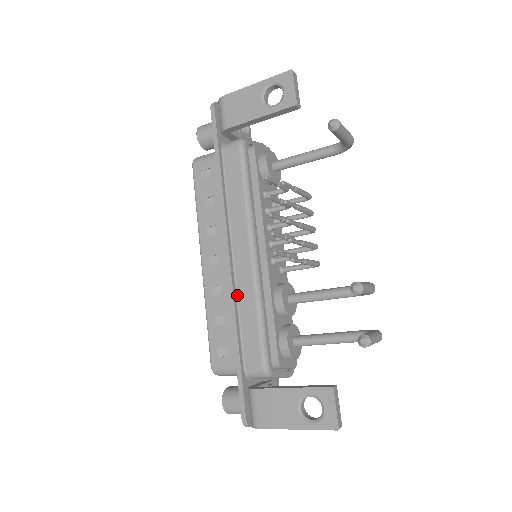
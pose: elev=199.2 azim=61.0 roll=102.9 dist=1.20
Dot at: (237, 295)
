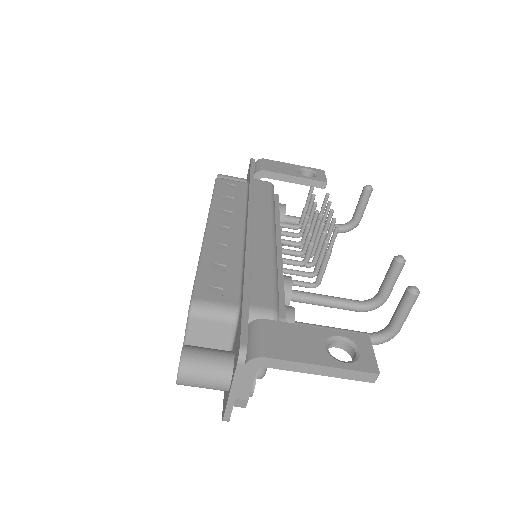
Dot at: (251, 252)
